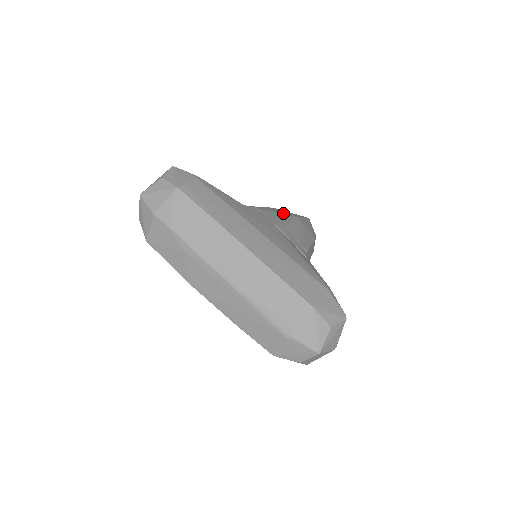
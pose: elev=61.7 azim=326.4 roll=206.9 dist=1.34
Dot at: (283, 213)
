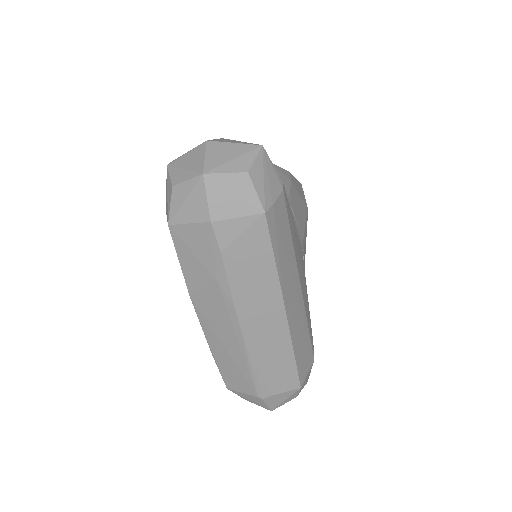
Dot at: (302, 206)
